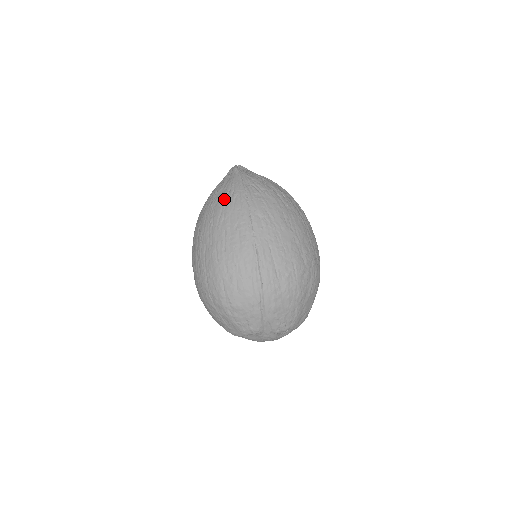
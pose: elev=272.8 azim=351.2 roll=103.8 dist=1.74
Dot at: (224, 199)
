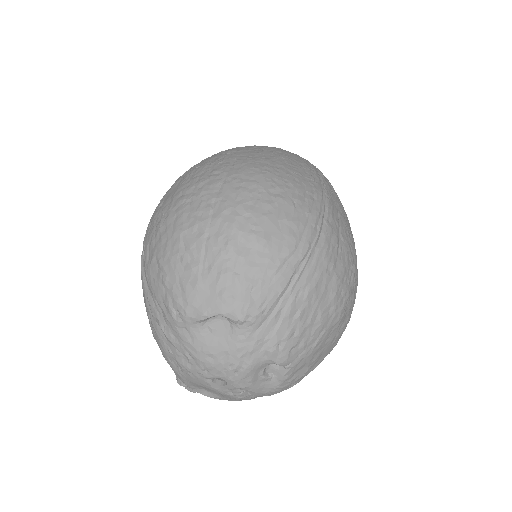
Dot at: occluded
